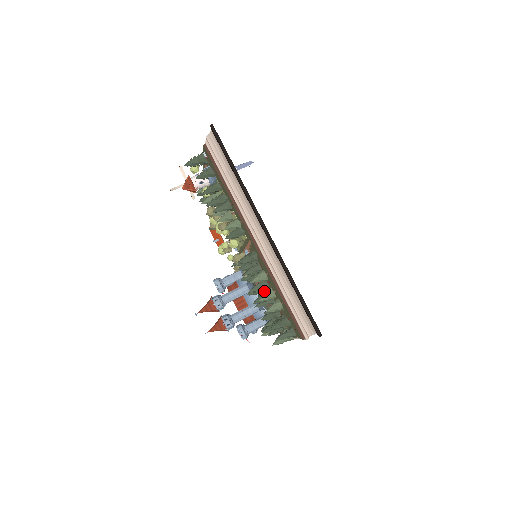
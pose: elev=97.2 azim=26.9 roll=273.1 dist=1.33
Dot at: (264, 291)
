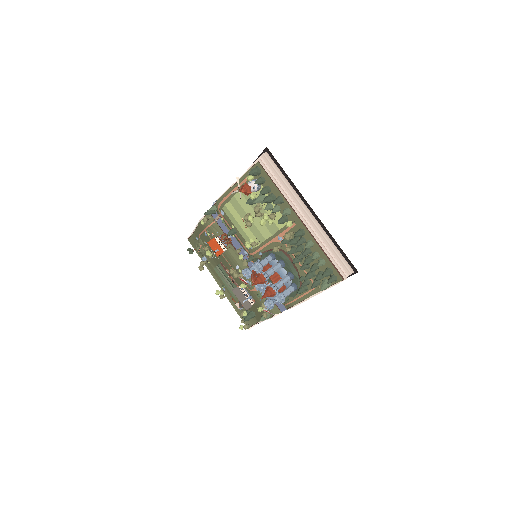
Dot at: (301, 260)
